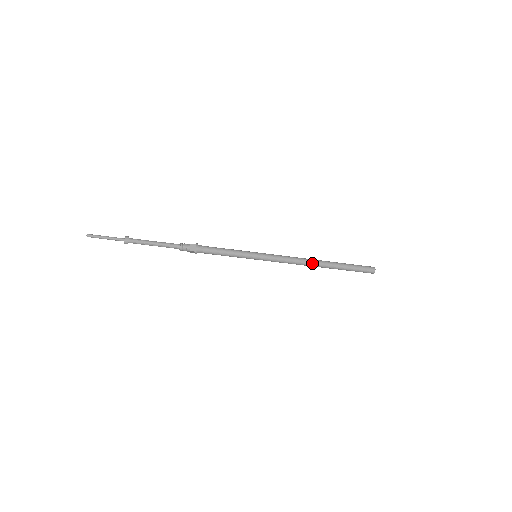
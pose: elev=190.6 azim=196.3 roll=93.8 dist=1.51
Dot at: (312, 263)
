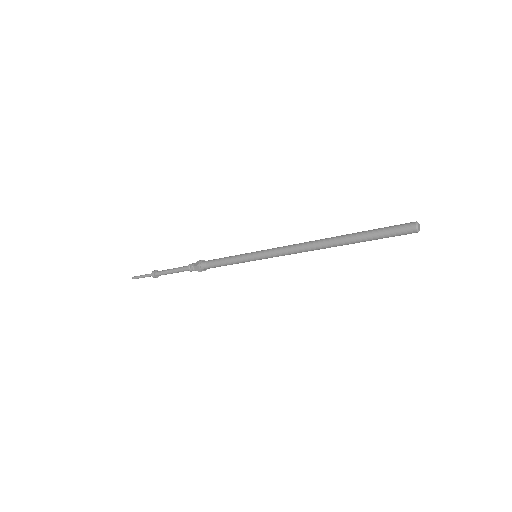
Dot at: (317, 242)
